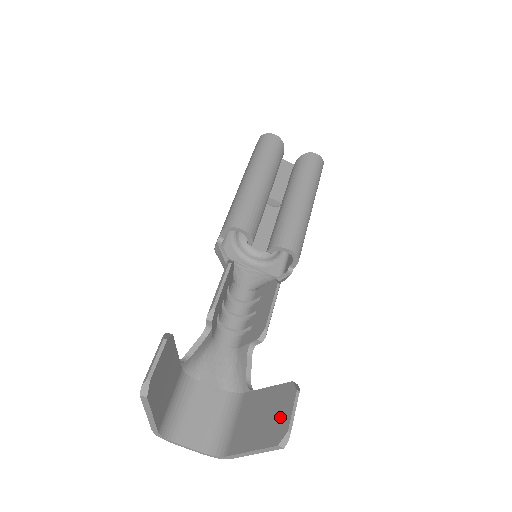
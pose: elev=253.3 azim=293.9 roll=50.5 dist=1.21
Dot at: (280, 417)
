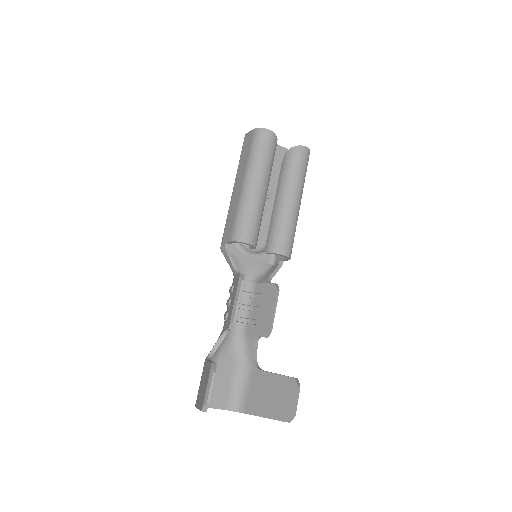
Dot at: (287, 402)
